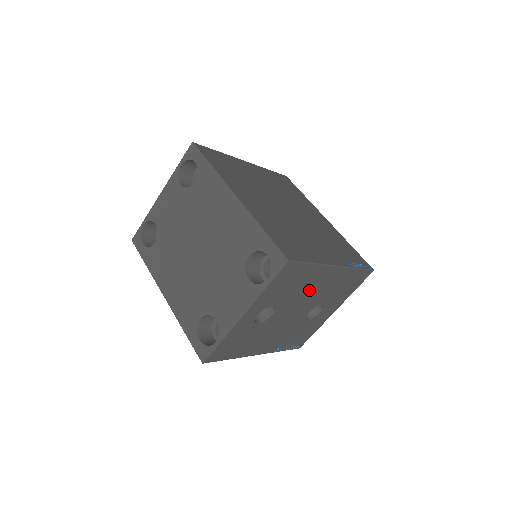
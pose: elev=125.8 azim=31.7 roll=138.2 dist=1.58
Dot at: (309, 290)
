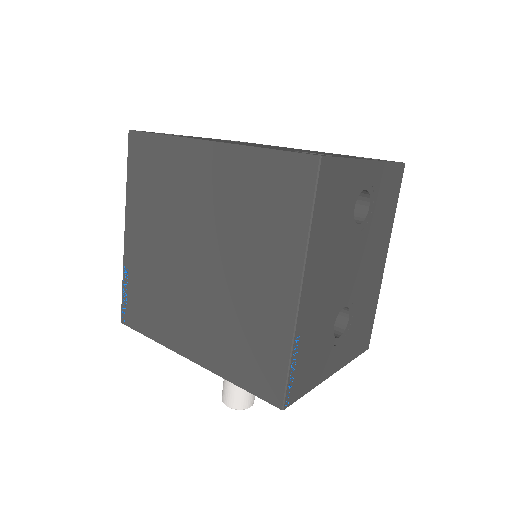
Dot at: (372, 252)
